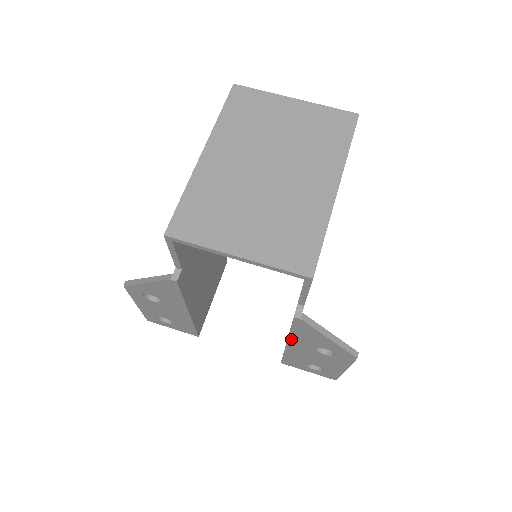
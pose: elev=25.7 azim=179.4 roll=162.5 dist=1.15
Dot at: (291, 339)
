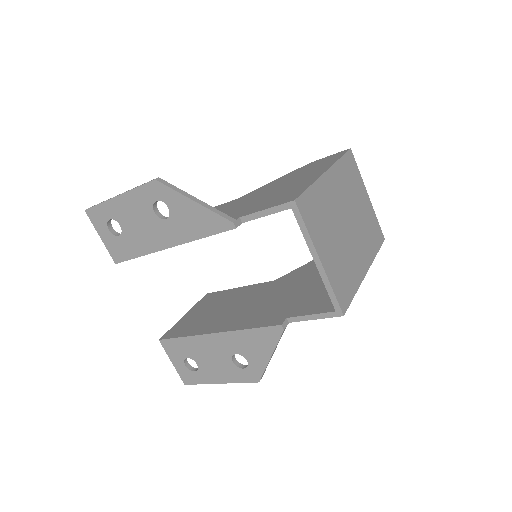
Dot at: (231, 334)
